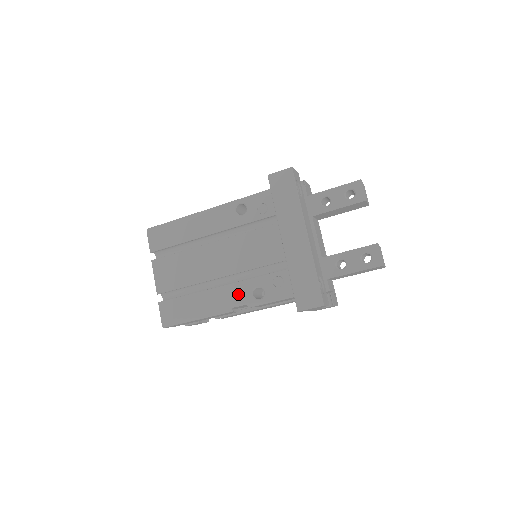
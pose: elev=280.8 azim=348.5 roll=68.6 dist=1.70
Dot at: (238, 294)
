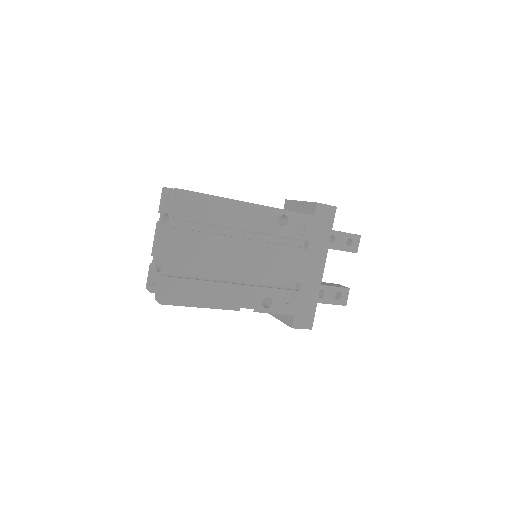
Dot at: (251, 297)
